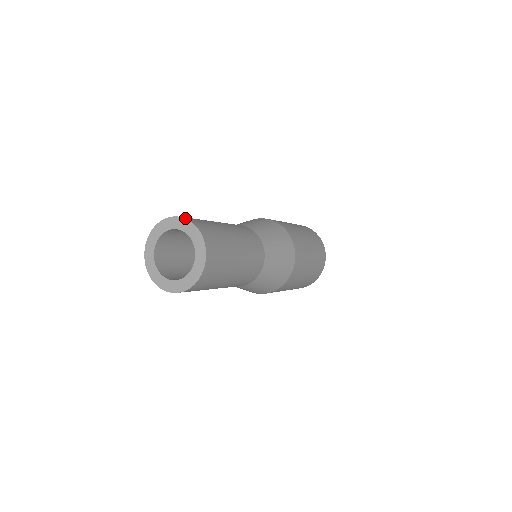
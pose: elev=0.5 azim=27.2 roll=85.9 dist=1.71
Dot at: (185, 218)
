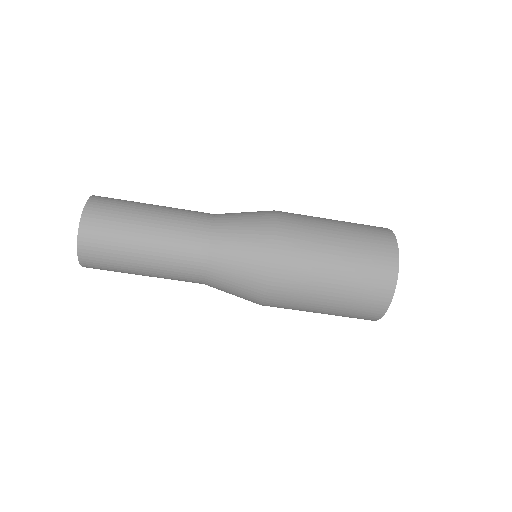
Dot at: occluded
